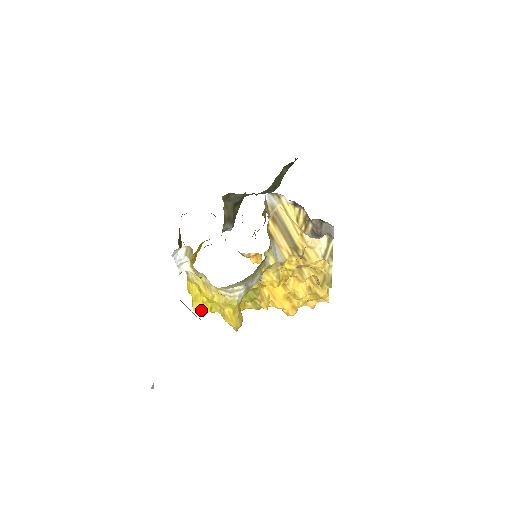
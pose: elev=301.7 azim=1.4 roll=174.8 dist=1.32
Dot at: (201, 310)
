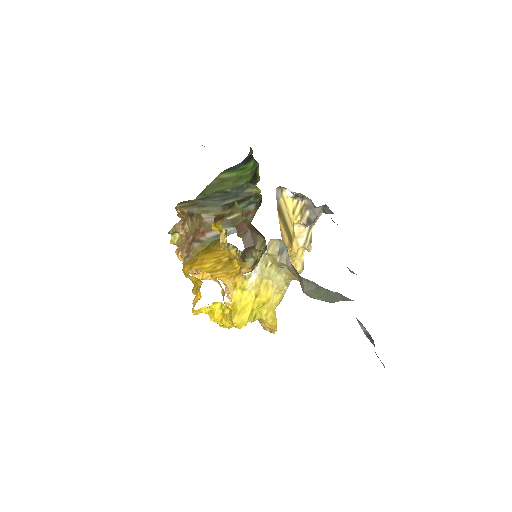
Dot at: (245, 323)
